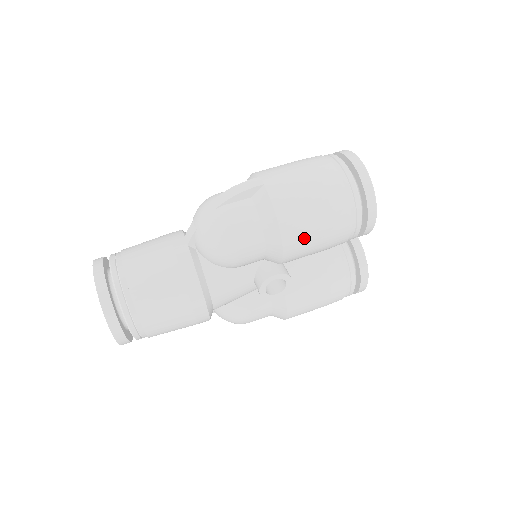
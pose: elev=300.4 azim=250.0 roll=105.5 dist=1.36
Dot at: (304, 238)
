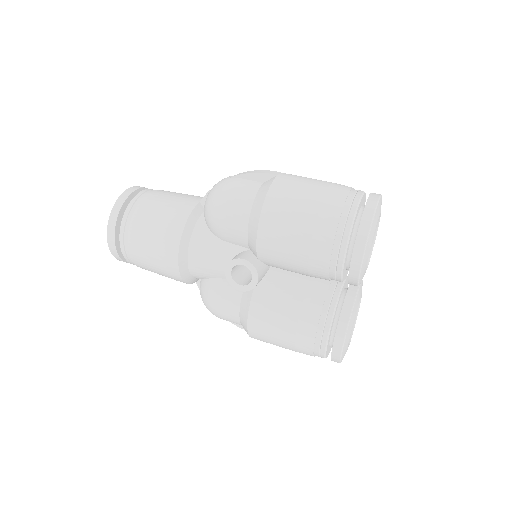
Dot at: (280, 233)
